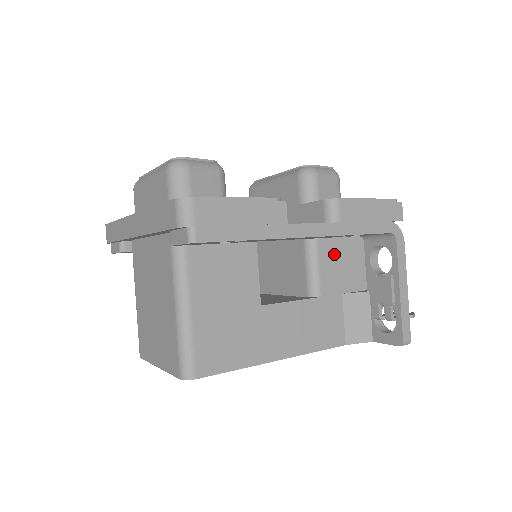
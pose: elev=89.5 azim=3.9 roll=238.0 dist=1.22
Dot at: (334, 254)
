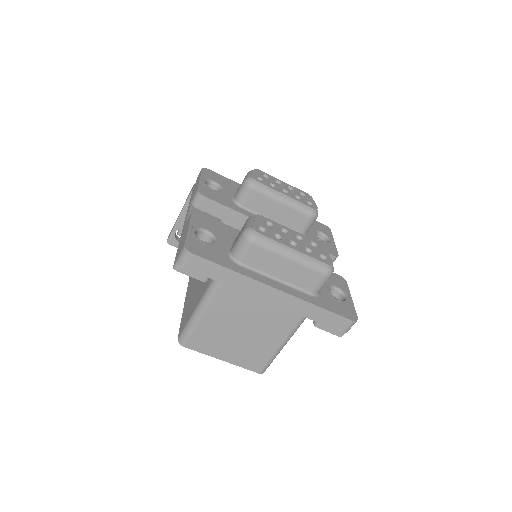
Dot at: occluded
